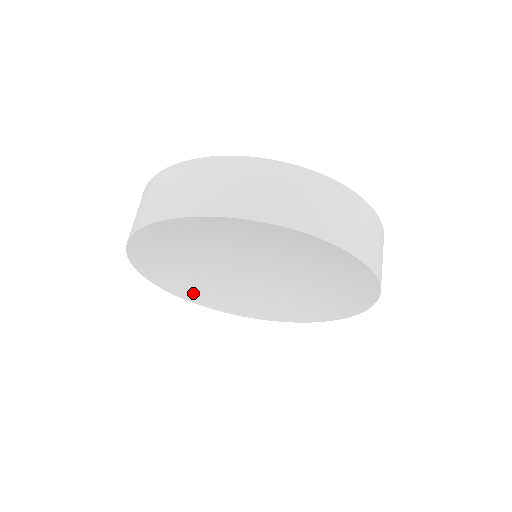
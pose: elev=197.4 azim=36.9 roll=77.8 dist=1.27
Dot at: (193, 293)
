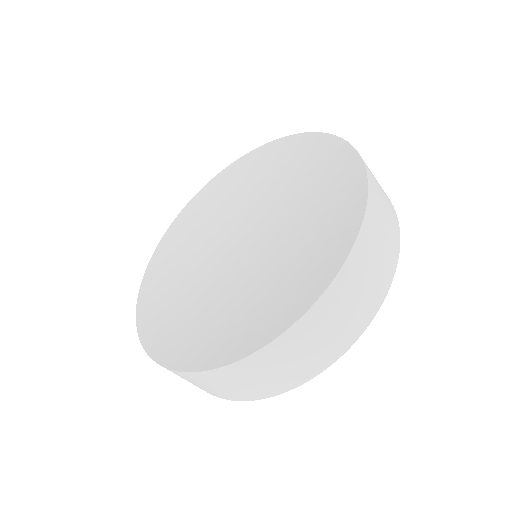
Dot at: (155, 298)
